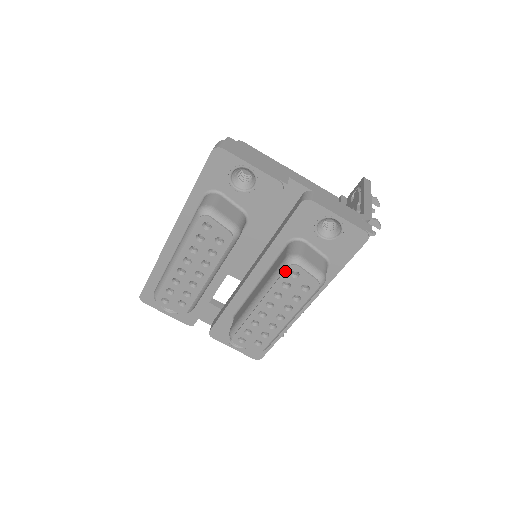
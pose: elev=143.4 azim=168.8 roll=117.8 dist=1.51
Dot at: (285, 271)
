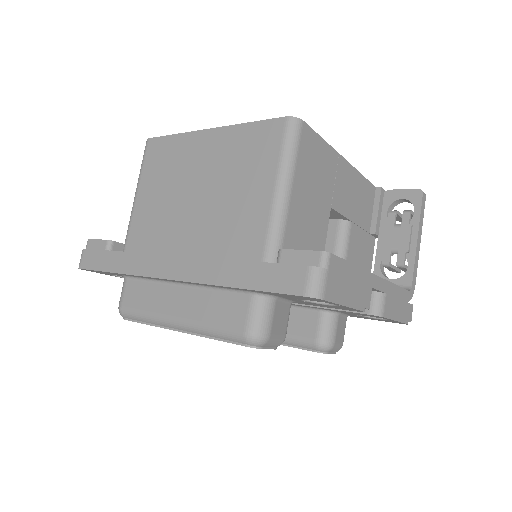
Dot at: occluded
